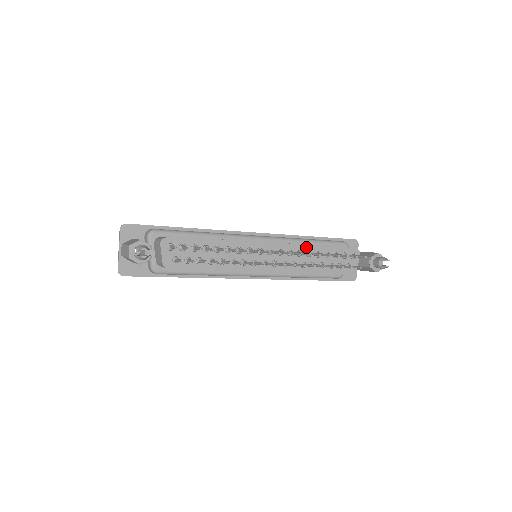
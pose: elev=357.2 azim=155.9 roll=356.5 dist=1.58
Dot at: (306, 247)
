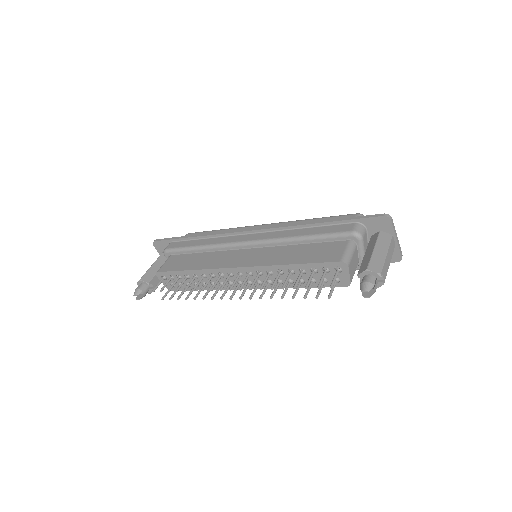
Dot at: (274, 266)
